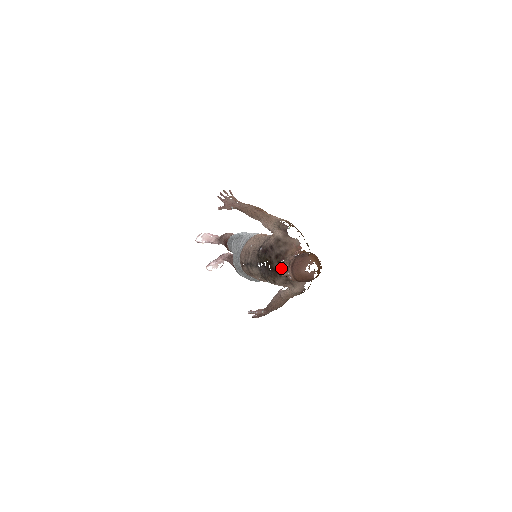
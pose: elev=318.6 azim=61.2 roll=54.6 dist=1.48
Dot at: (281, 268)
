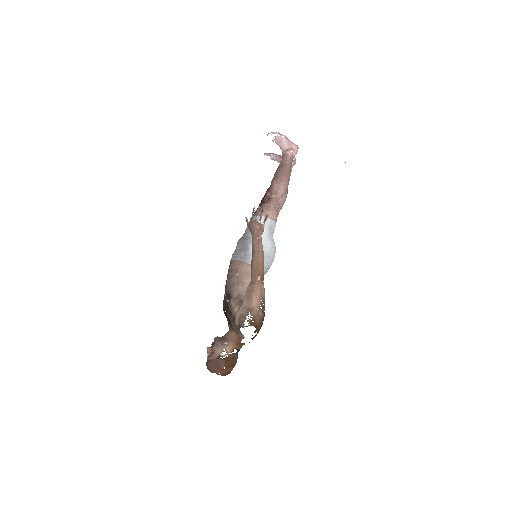
Dot at: (215, 338)
